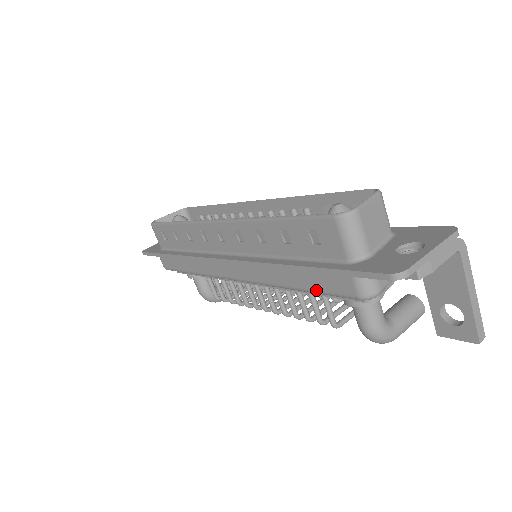
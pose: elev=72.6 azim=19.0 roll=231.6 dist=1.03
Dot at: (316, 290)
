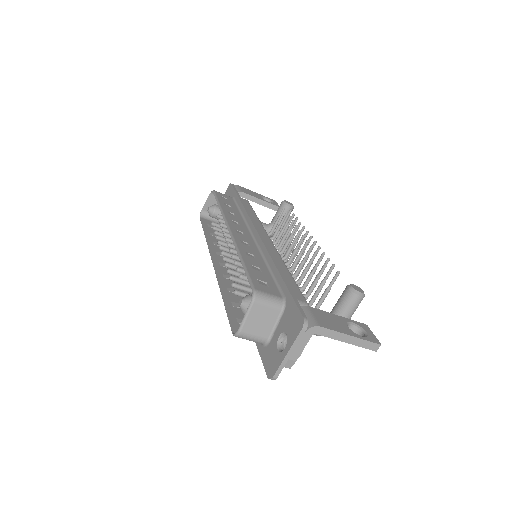
Dot at: occluded
